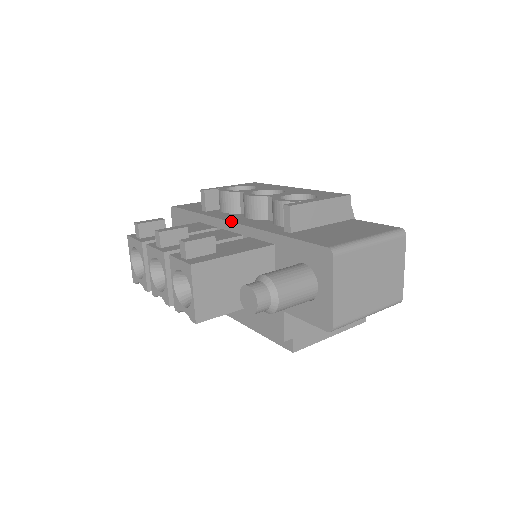
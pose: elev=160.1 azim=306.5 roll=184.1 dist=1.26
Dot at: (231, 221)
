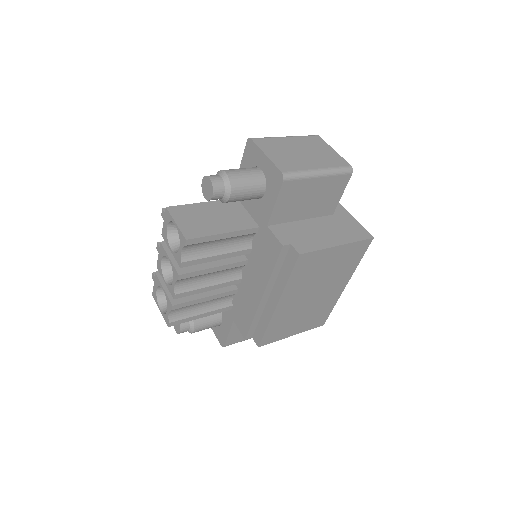
Dot at: occluded
